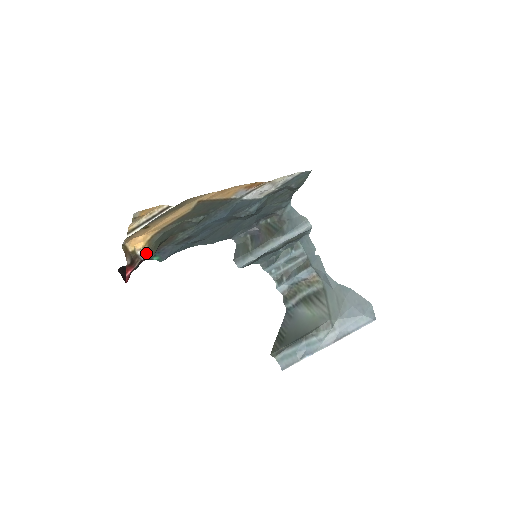
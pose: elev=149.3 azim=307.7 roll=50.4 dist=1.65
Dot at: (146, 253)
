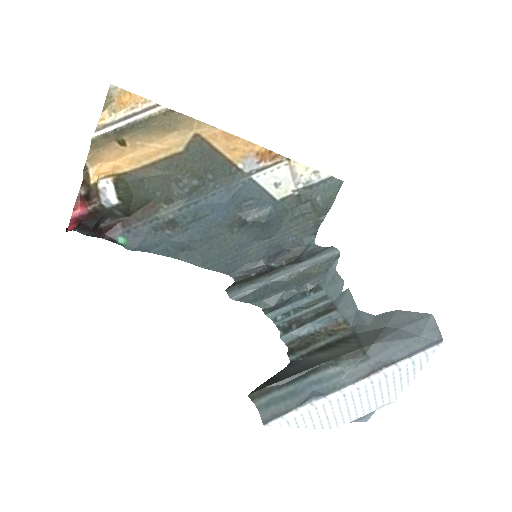
Dot at: (110, 187)
